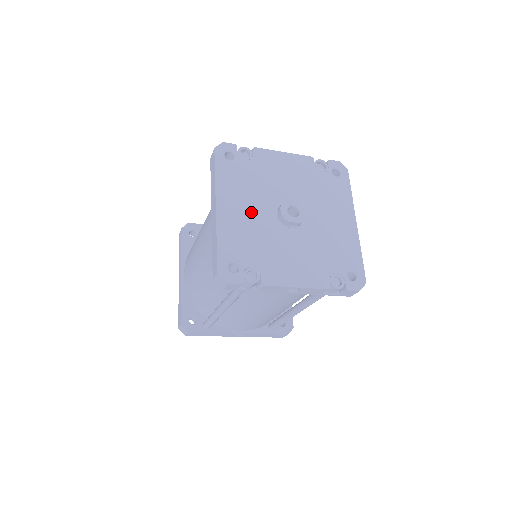
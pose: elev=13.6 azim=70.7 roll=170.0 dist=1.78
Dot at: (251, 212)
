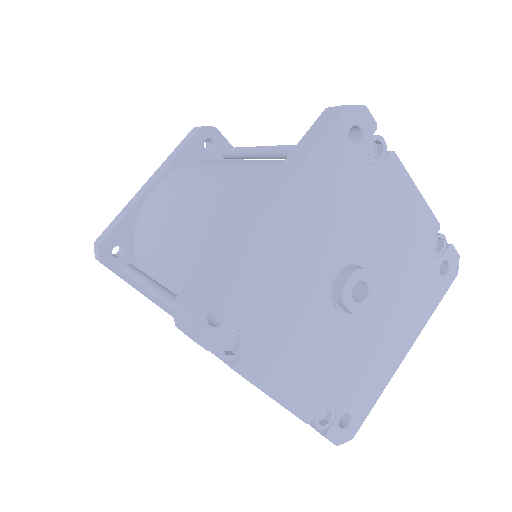
Dot at: (310, 247)
